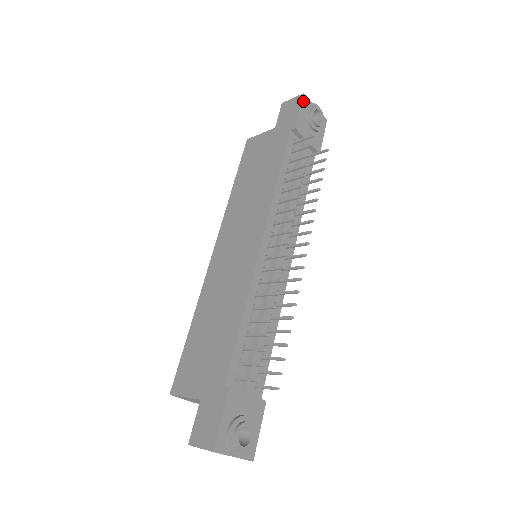
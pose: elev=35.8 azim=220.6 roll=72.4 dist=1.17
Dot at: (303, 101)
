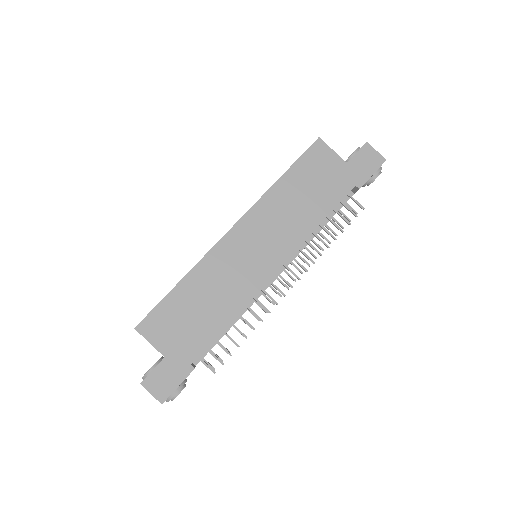
Dot at: occluded
